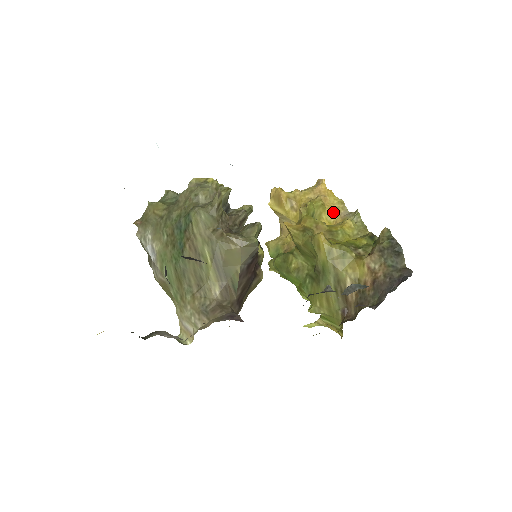
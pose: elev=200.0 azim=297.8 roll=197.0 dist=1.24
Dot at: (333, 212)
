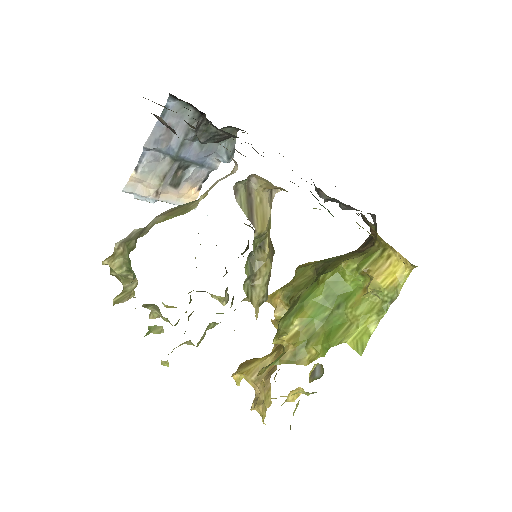
Dot at: occluded
